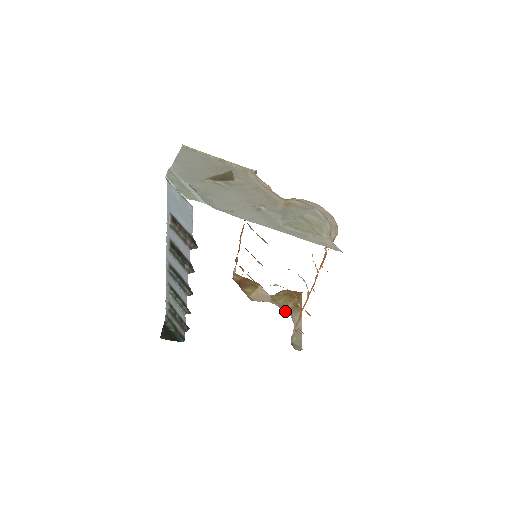
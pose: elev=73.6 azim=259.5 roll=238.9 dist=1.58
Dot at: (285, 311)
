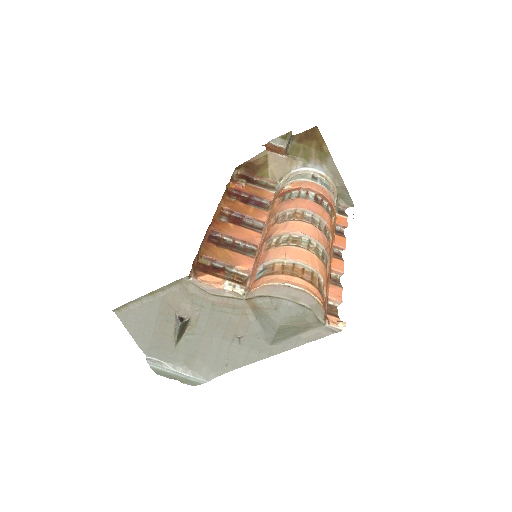
Dot at: (312, 165)
